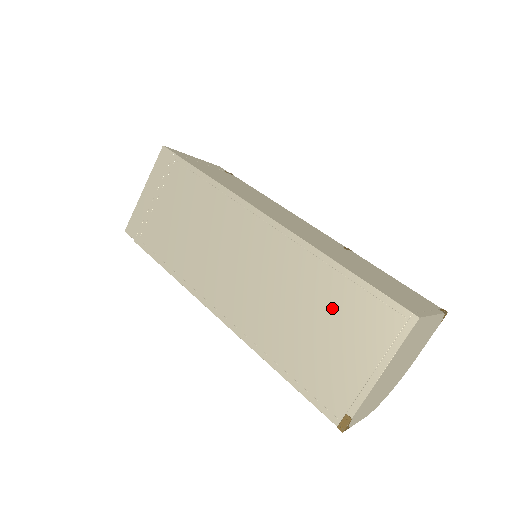
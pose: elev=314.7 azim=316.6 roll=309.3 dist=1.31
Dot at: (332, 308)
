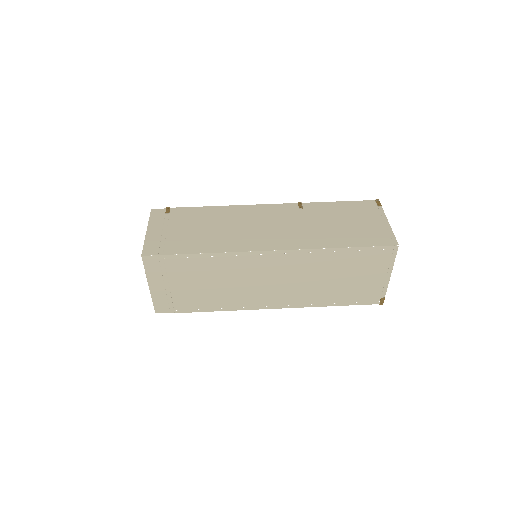
Dot at: (348, 267)
